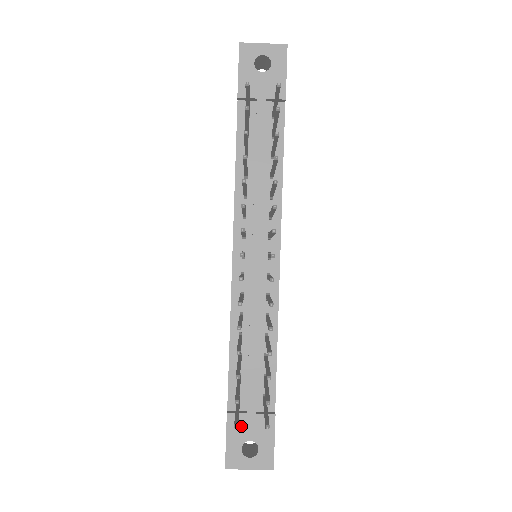
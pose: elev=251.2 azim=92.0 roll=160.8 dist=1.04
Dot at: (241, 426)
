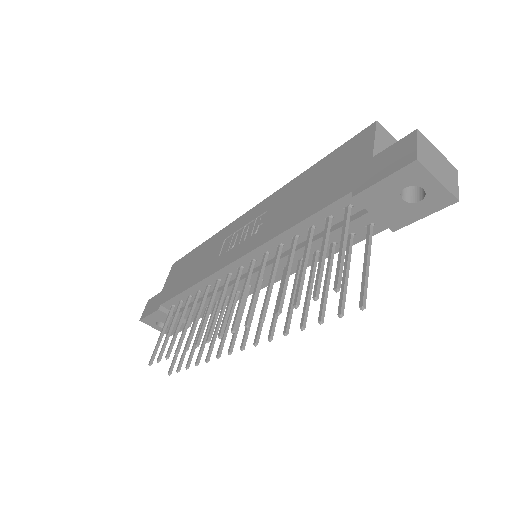
Dot at: (164, 317)
